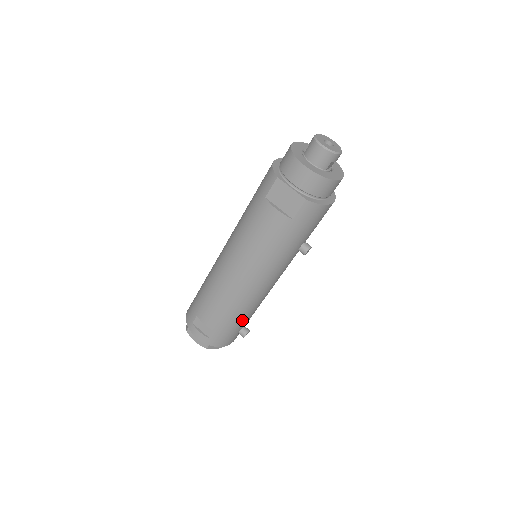
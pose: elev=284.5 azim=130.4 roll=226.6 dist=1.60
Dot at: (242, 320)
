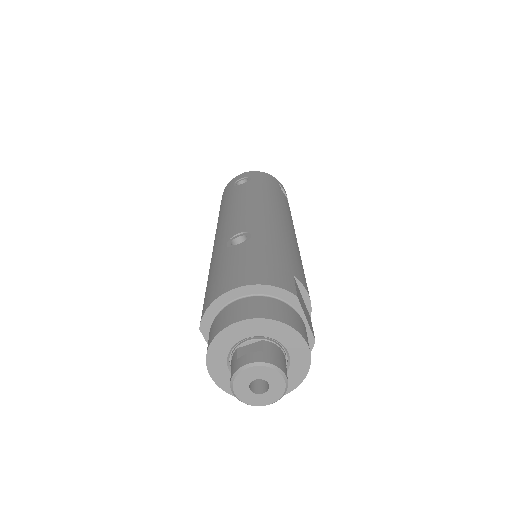
Dot at: occluded
